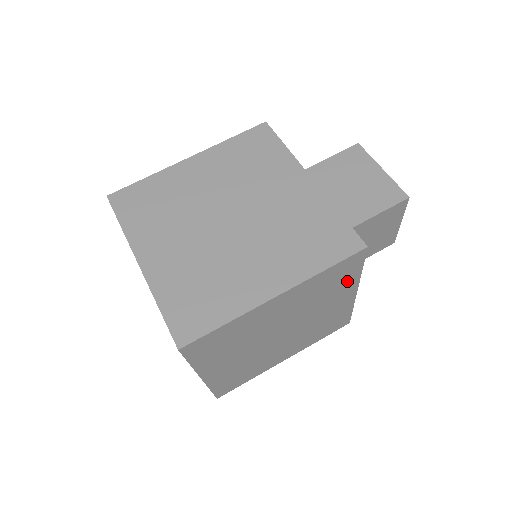
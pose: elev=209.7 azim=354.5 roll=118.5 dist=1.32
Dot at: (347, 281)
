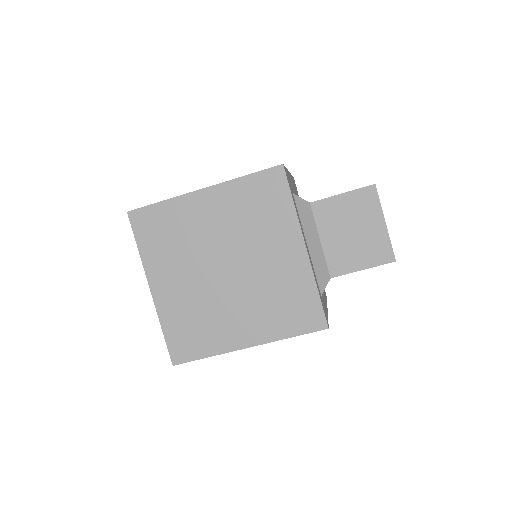
Dot at: (281, 214)
